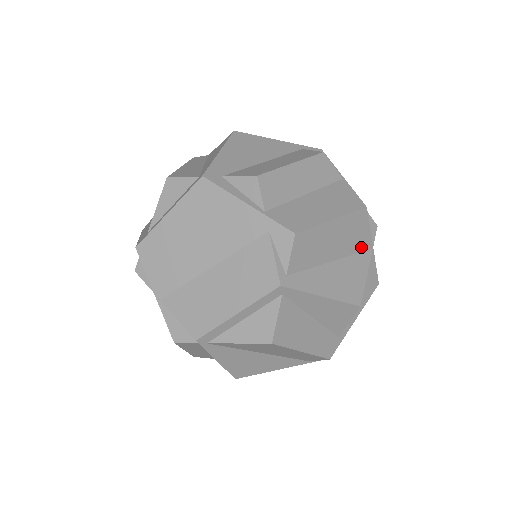
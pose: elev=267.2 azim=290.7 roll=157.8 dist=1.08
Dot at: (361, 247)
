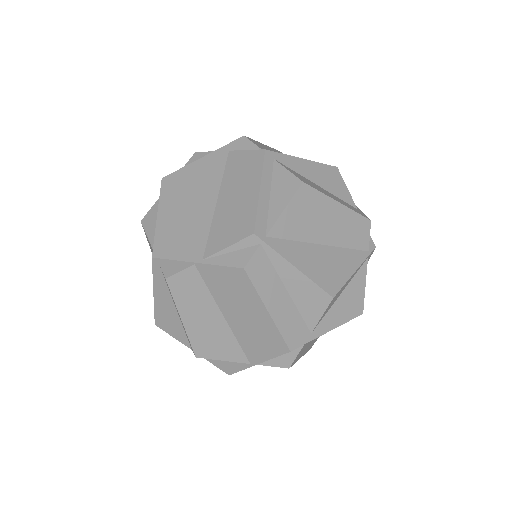
Dot at: occluded
